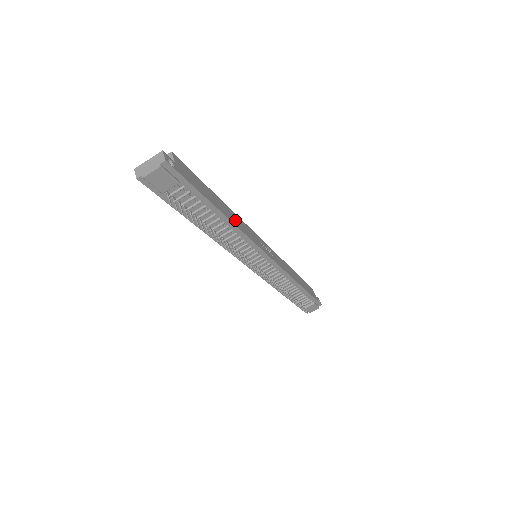
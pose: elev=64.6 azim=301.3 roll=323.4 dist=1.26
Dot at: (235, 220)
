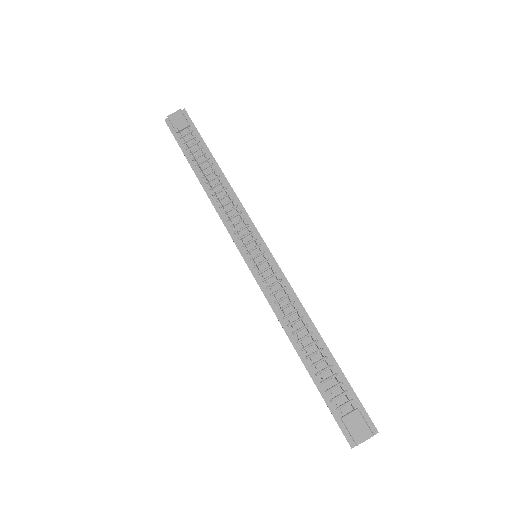
Dot at: occluded
